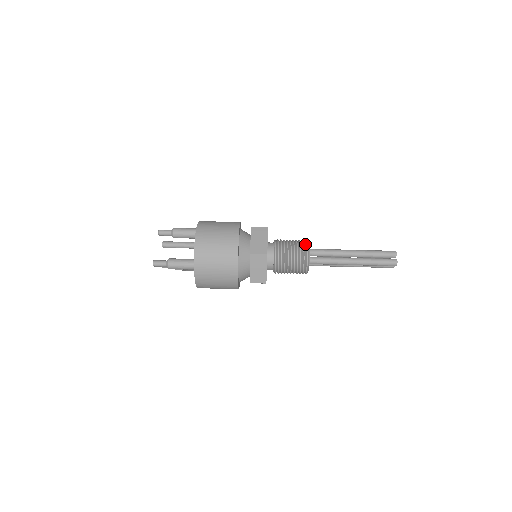
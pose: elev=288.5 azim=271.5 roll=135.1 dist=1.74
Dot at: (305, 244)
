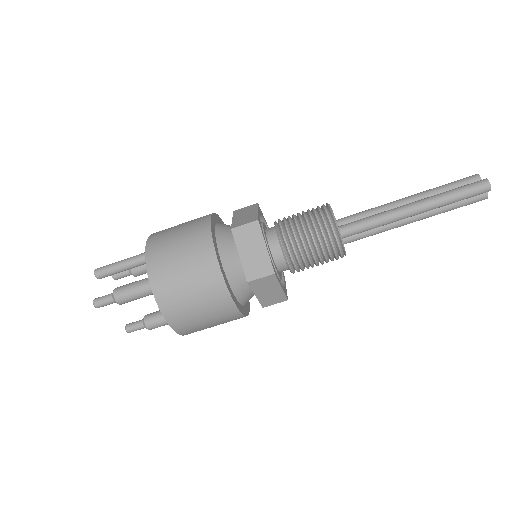
Dot at: (337, 248)
